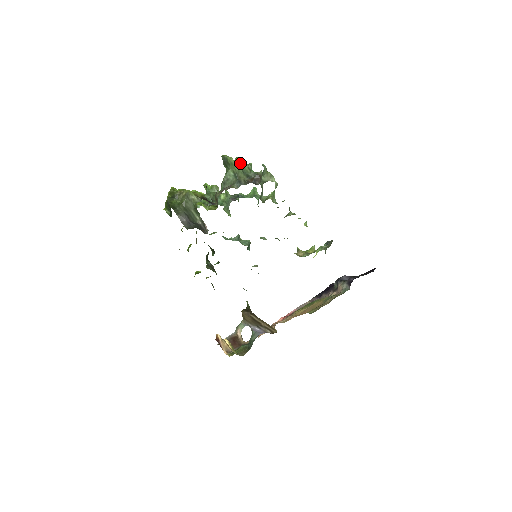
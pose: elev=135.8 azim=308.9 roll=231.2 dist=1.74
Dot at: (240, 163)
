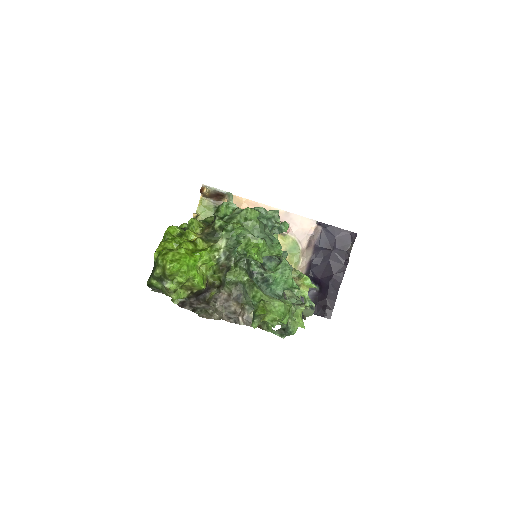
Dot at: (269, 322)
